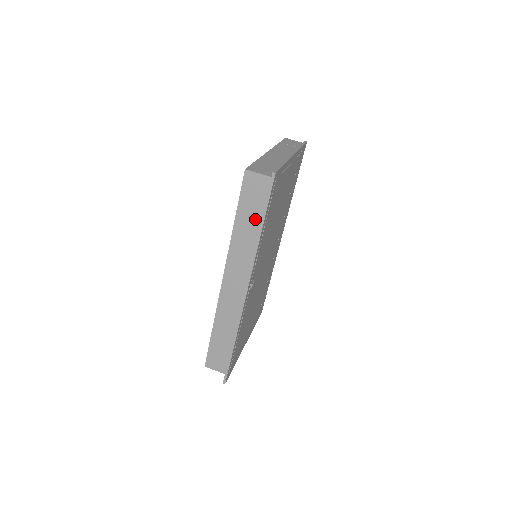
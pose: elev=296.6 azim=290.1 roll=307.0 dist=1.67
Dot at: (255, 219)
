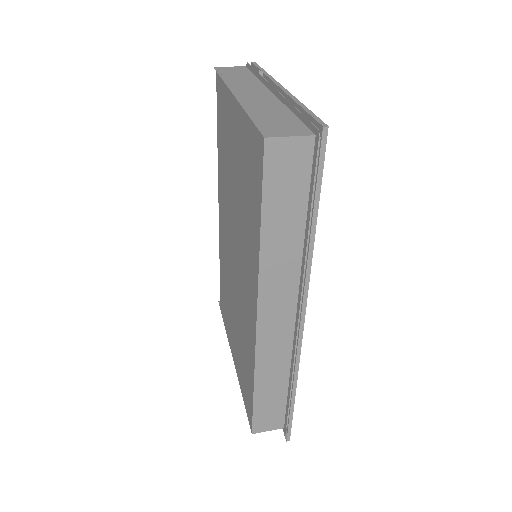
Dot at: (295, 214)
